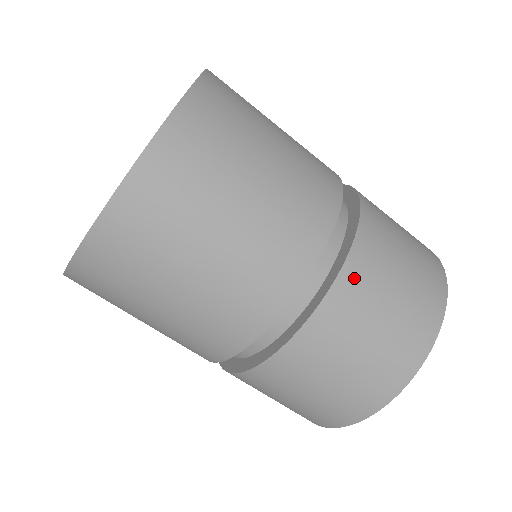
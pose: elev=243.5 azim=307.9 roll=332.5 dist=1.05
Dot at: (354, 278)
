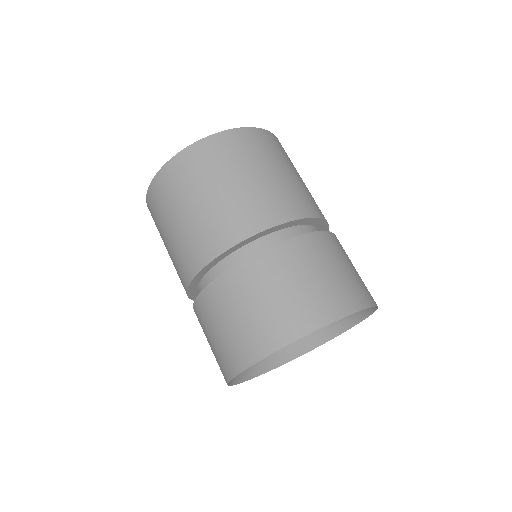
Dot at: (269, 259)
